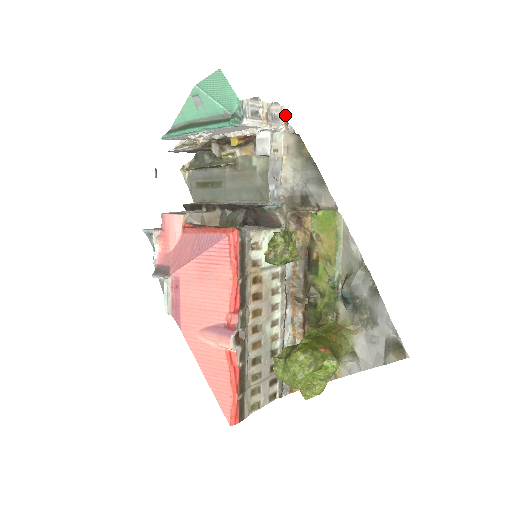
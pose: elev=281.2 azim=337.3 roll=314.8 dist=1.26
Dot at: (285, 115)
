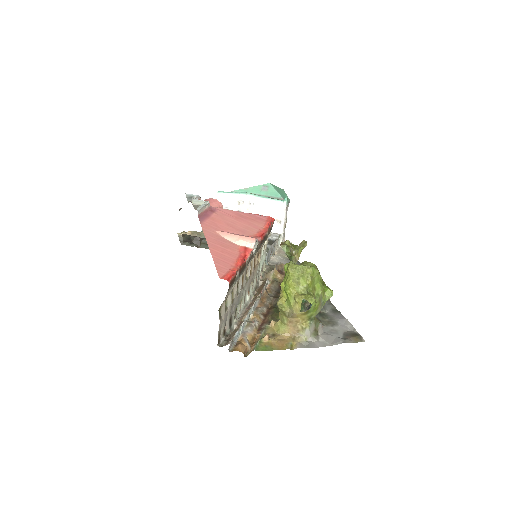
Dot at: (284, 241)
